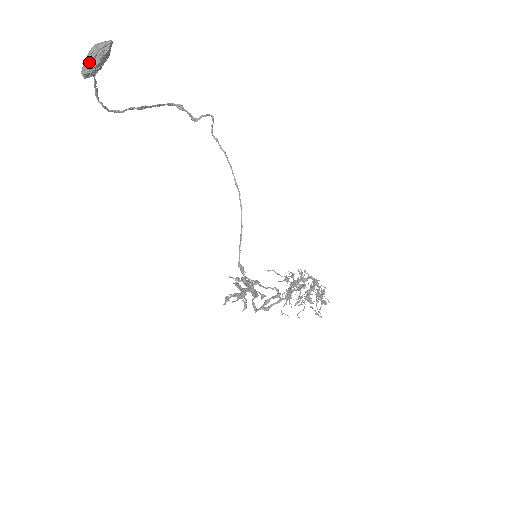
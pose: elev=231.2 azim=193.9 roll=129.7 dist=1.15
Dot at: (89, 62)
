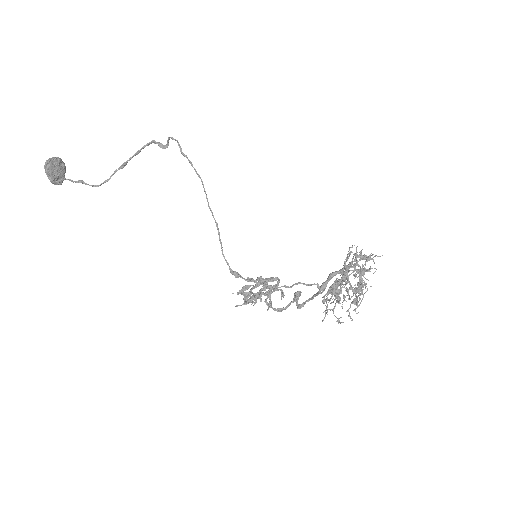
Dot at: (49, 179)
